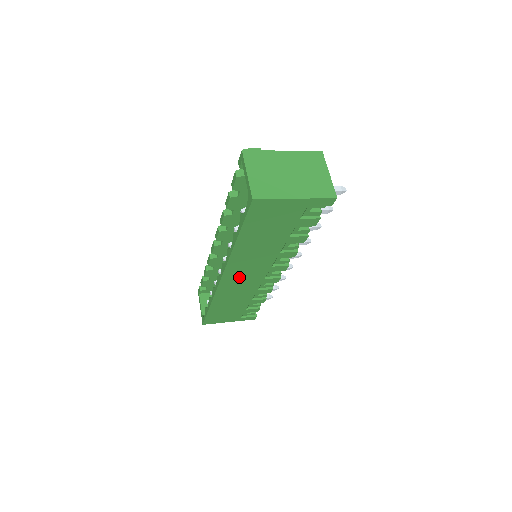
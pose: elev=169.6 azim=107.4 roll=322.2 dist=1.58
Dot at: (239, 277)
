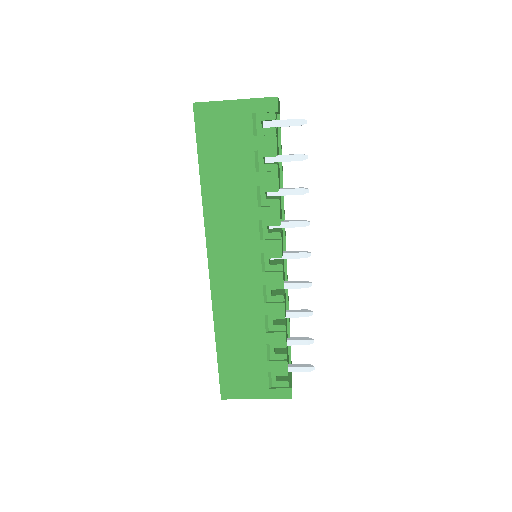
Dot at: (229, 264)
